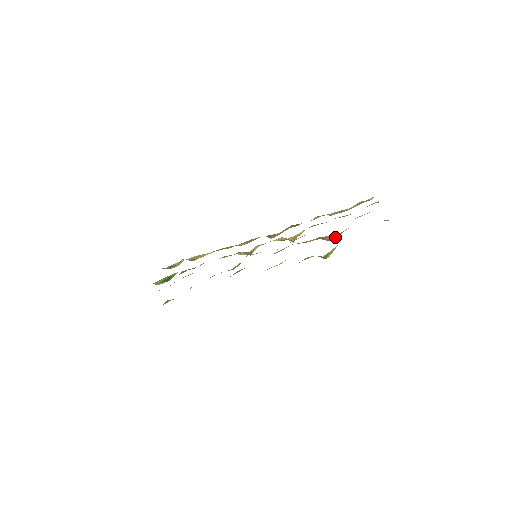
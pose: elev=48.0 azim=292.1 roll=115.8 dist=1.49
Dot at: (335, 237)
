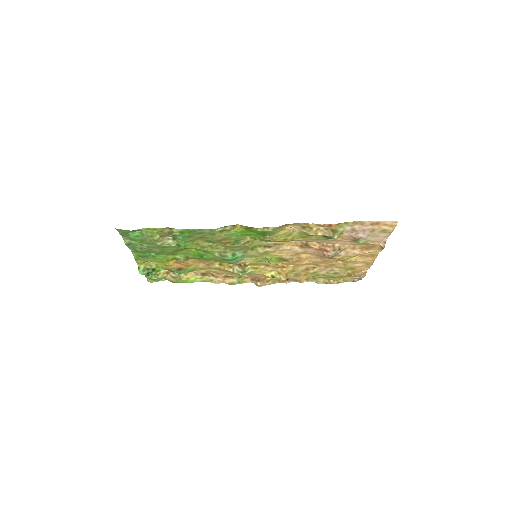
Dot at: (335, 253)
